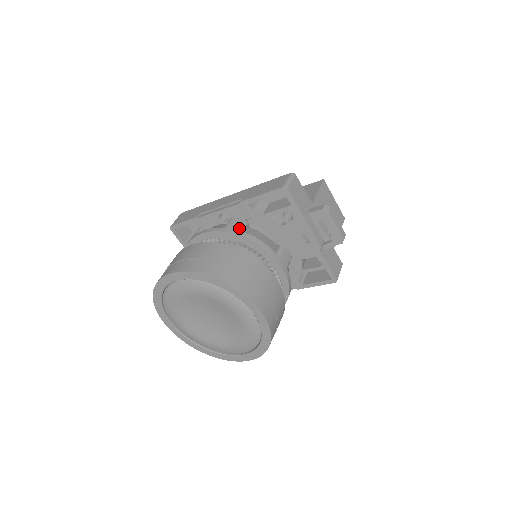
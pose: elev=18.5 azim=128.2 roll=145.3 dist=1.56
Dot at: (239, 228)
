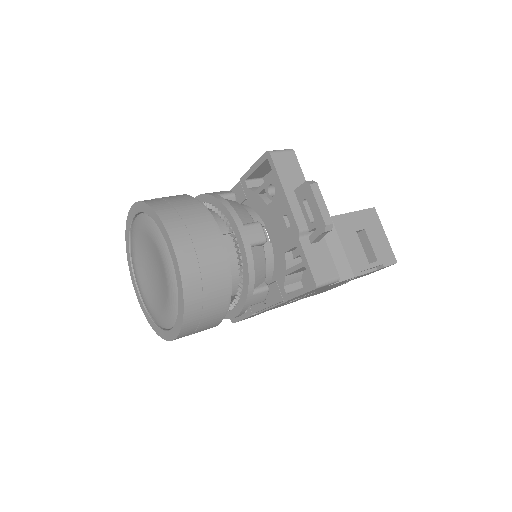
Dot at: (220, 193)
